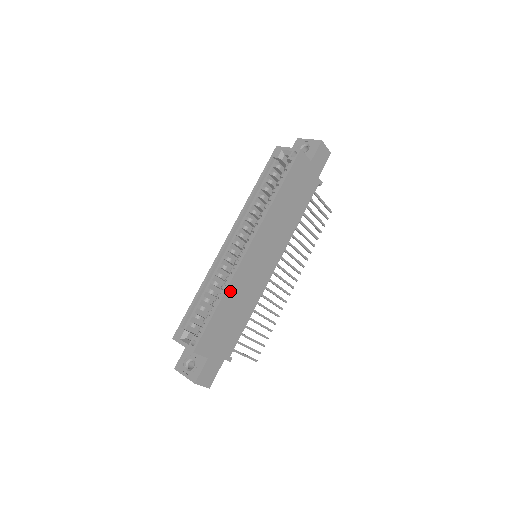
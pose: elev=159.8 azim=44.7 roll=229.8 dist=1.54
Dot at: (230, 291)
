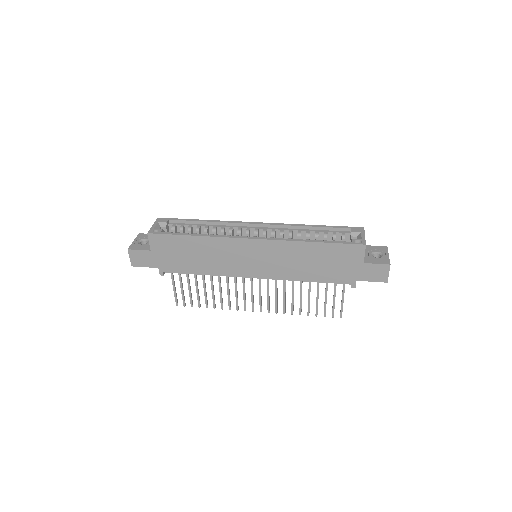
Dot at: (209, 241)
